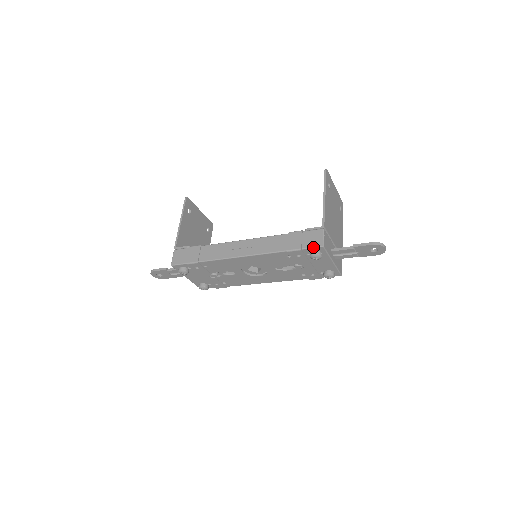
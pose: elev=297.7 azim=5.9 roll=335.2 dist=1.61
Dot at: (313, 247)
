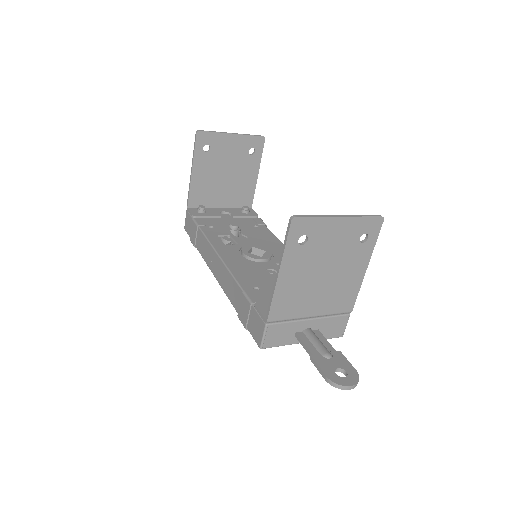
Dot at: occluded
